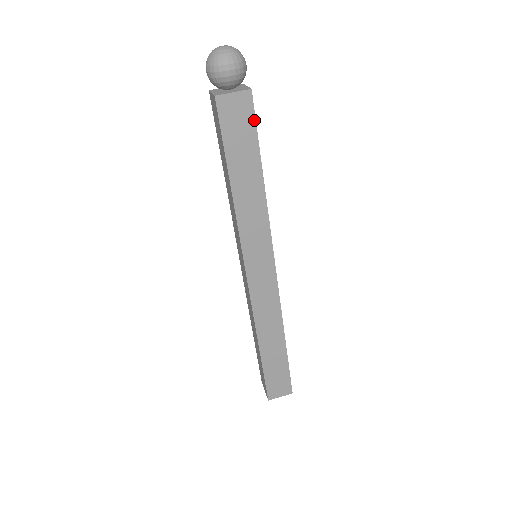
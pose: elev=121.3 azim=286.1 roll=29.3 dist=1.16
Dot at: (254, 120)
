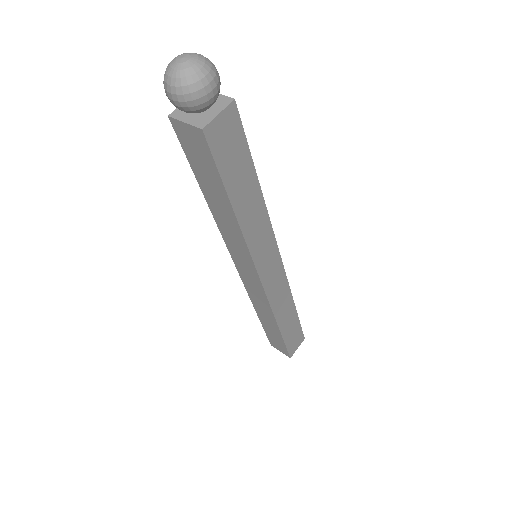
Dot at: (213, 159)
